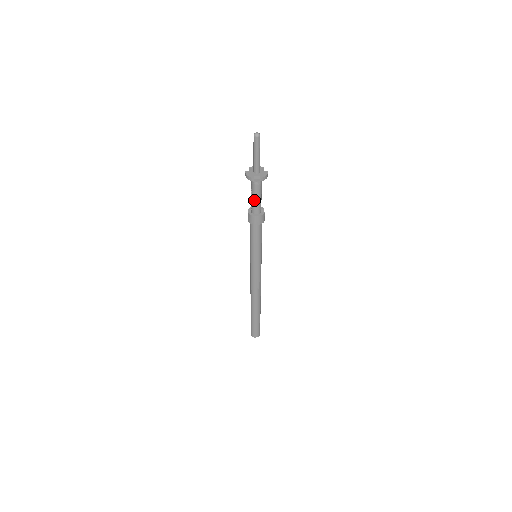
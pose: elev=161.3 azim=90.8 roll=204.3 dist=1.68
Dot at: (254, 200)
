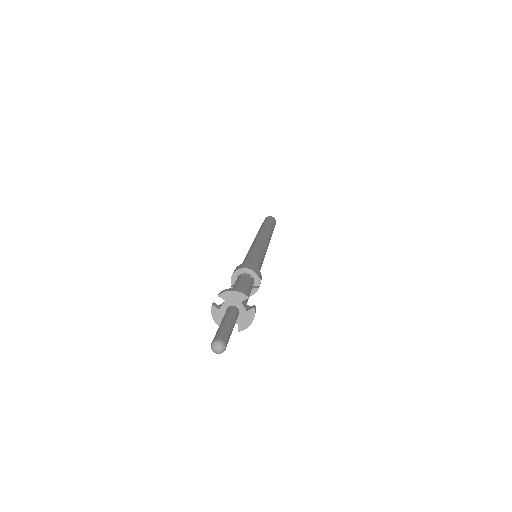
Dot at: occluded
